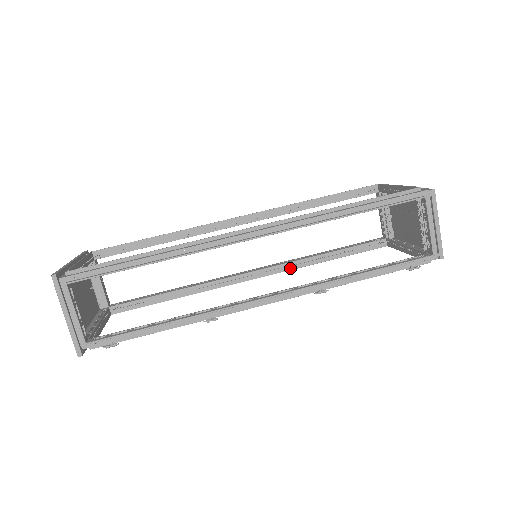
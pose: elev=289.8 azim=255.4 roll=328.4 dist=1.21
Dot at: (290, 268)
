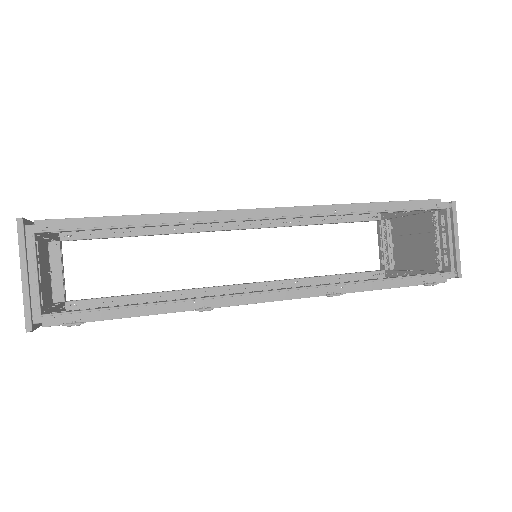
Dot at: (283, 287)
